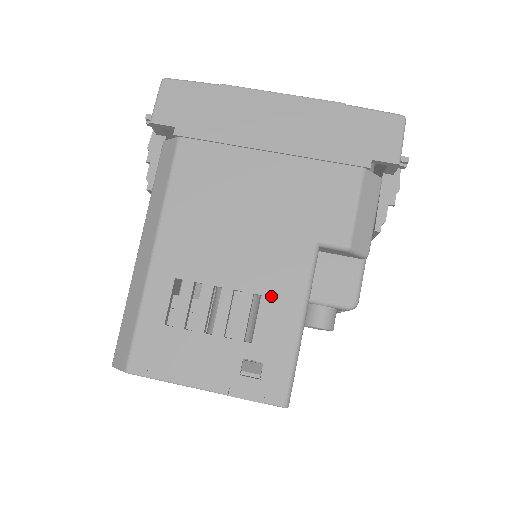
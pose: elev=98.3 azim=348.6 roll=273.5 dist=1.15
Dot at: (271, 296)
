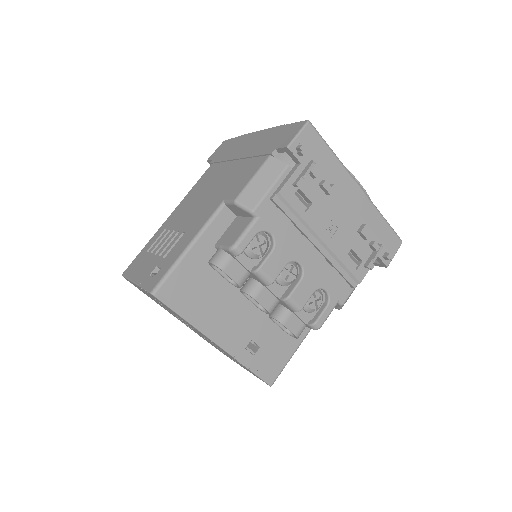
Dot at: (188, 232)
